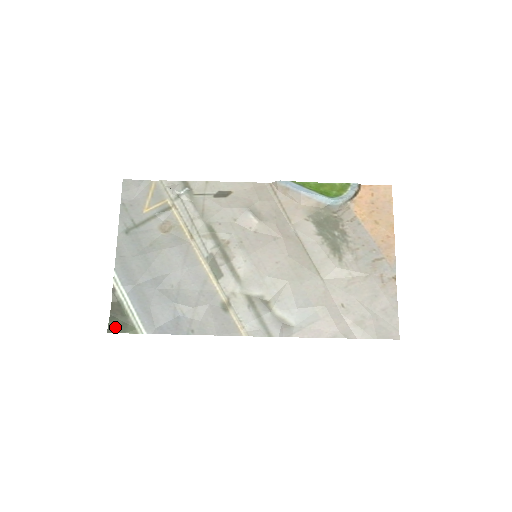
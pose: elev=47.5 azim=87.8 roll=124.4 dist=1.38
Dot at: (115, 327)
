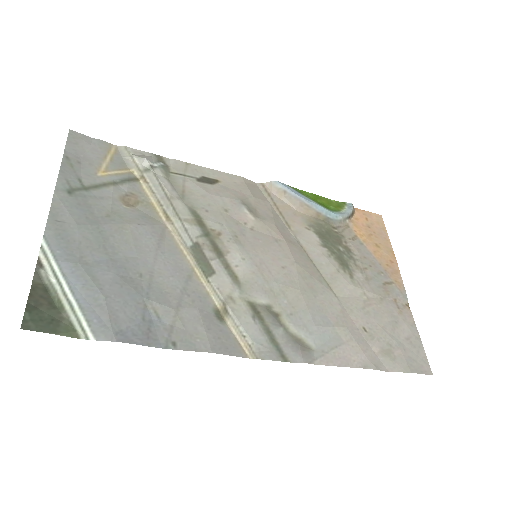
Dot at: (37, 322)
